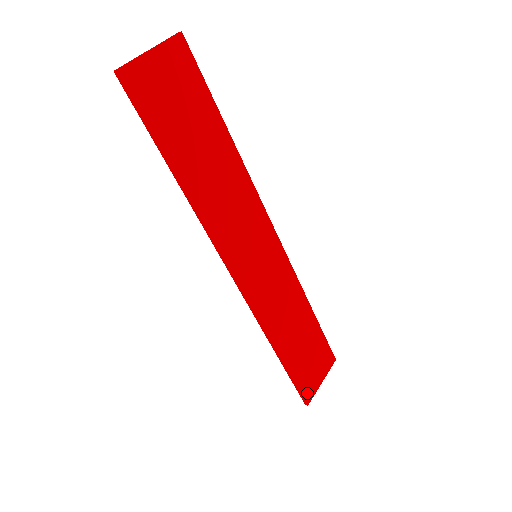
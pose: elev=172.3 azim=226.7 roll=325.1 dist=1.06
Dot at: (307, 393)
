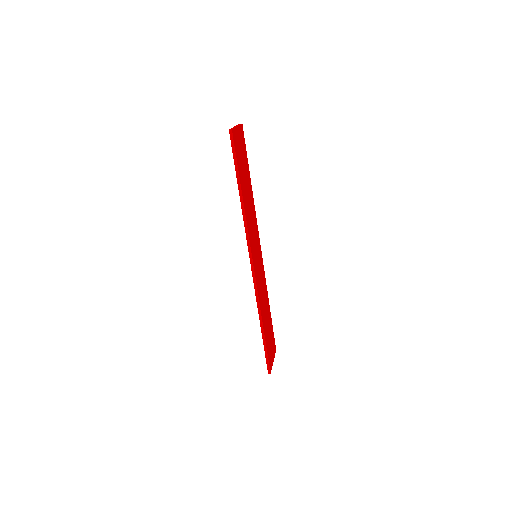
Dot at: (270, 364)
